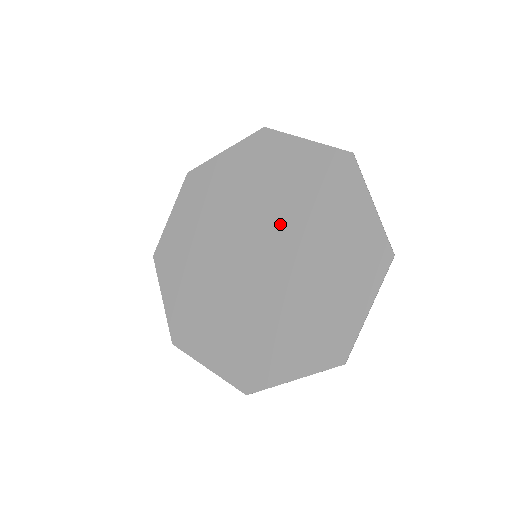
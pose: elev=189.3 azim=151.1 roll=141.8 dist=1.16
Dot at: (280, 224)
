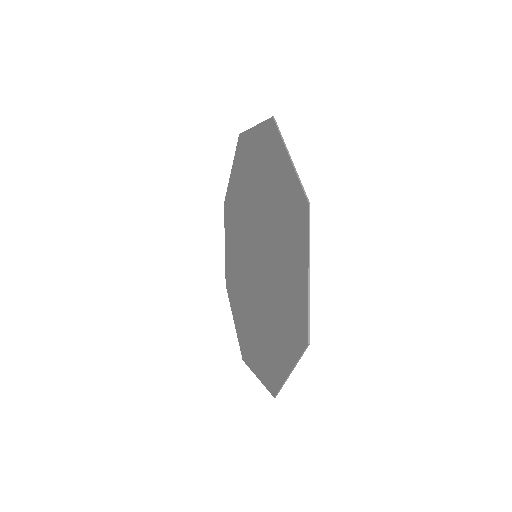
Dot at: (258, 217)
